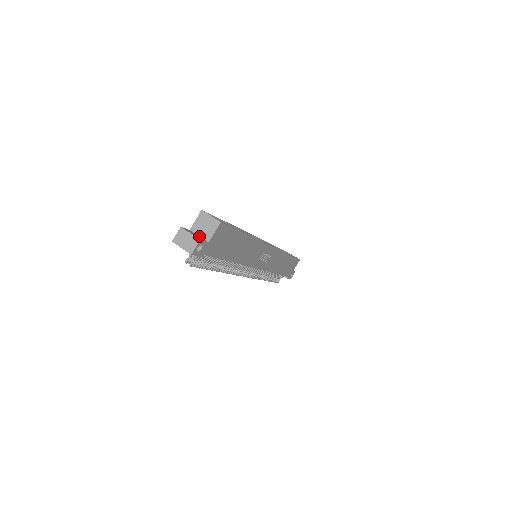
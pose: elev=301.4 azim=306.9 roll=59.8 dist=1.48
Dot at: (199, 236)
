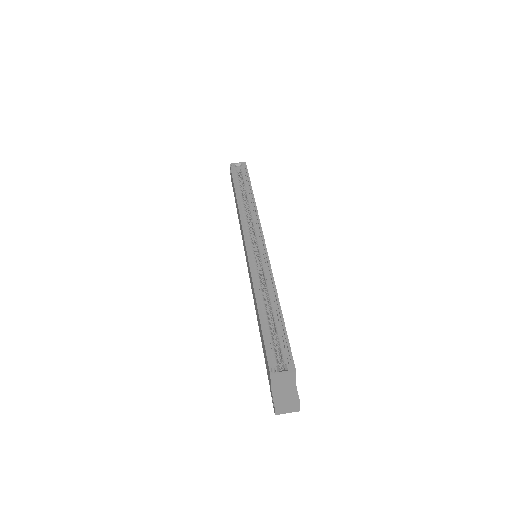
Dot at: (284, 387)
